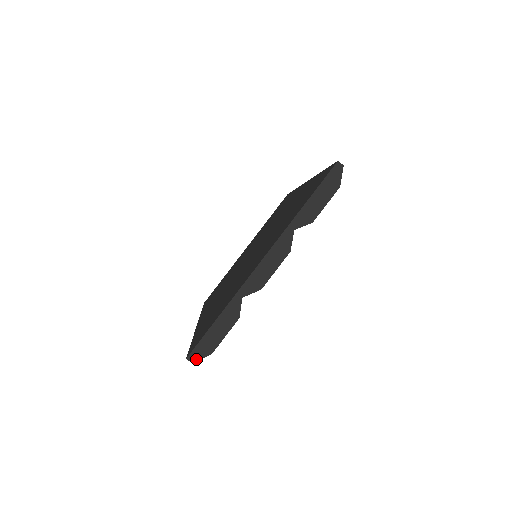
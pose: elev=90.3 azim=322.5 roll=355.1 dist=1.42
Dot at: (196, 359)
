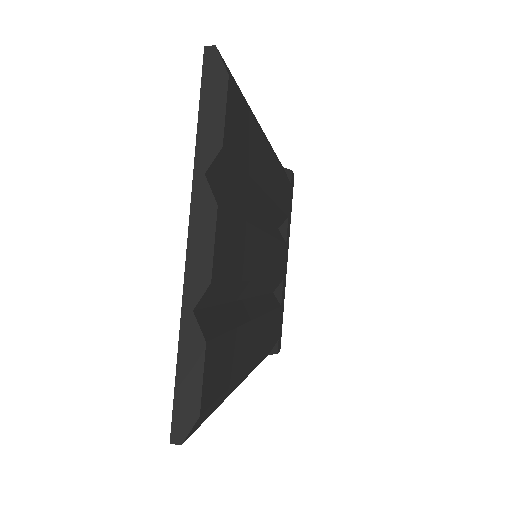
Dot at: (183, 436)
